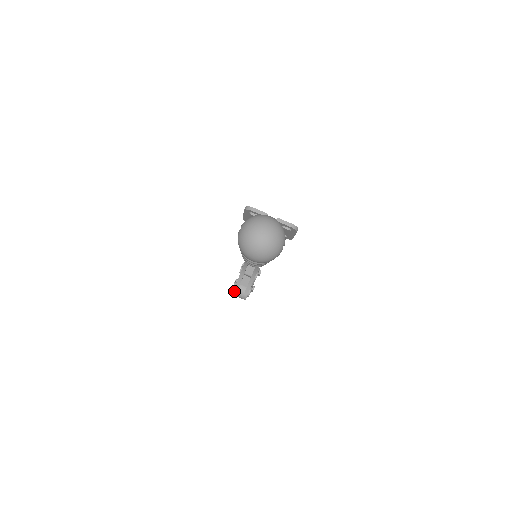
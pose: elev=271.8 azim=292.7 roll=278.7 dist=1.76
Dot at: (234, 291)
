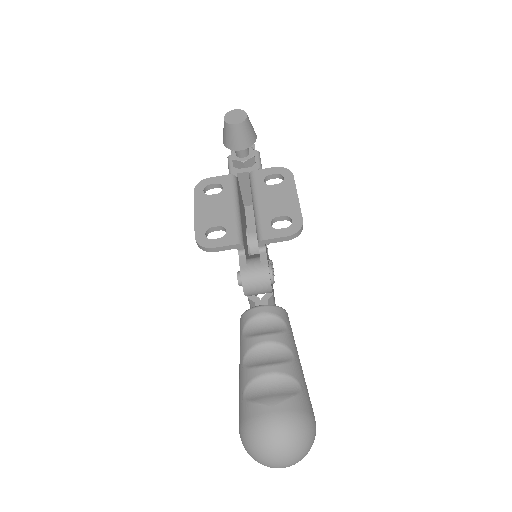
Dot at: occluded
